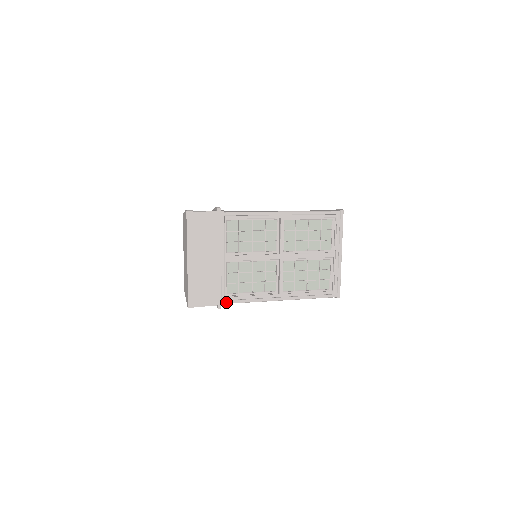
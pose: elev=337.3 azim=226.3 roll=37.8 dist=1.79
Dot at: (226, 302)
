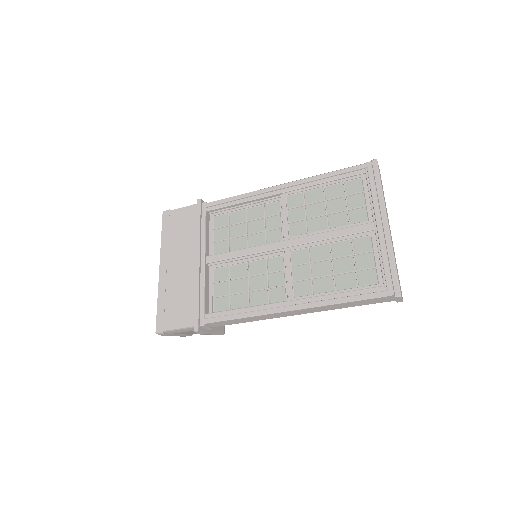
Dot at: (206, 320)
